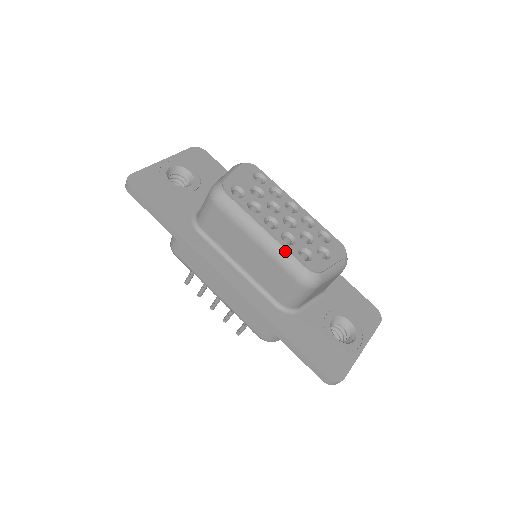
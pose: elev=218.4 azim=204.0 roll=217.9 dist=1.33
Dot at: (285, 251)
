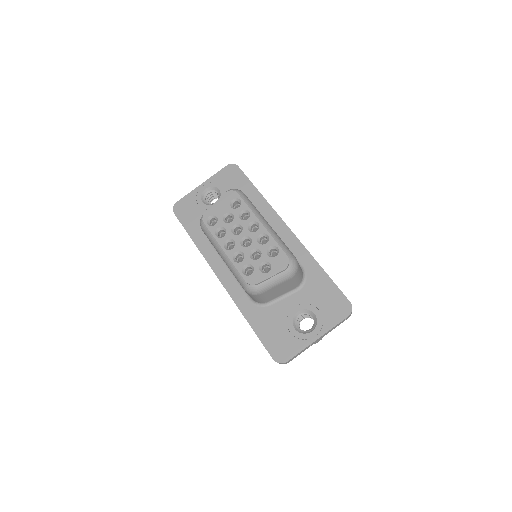
Dot at: (234, 267)
